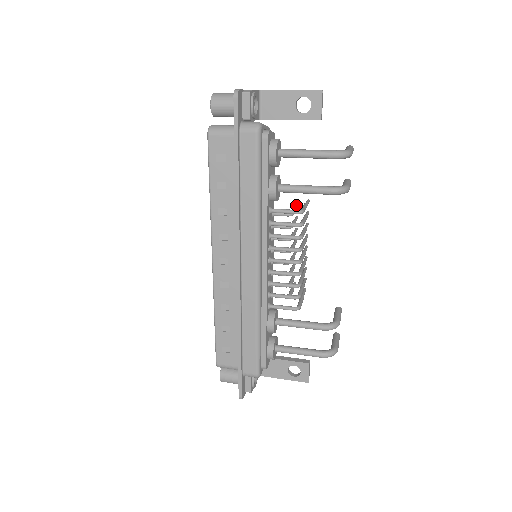
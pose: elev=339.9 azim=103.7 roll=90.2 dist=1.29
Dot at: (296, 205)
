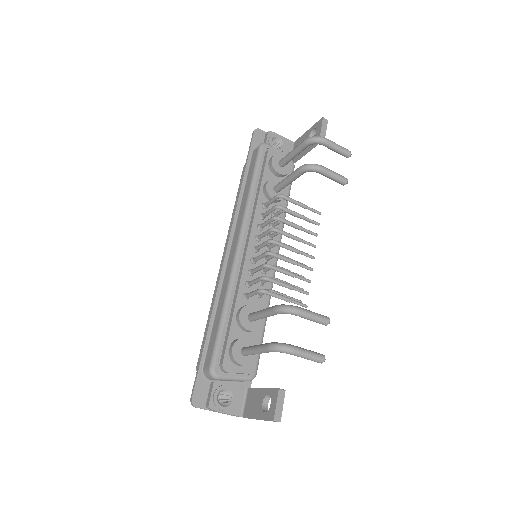
Dot at: occluded
